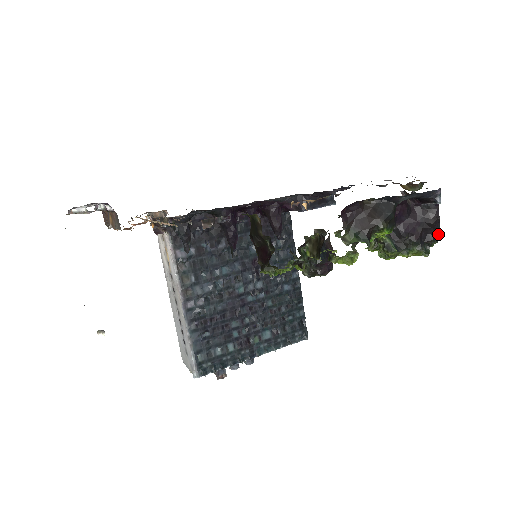
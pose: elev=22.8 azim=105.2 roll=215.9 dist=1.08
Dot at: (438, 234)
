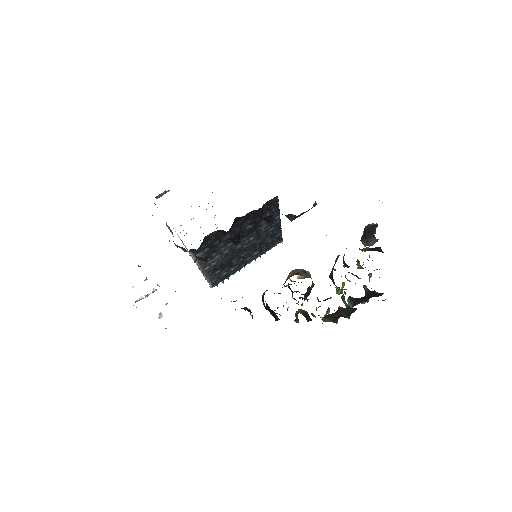
Dot at: occluded
